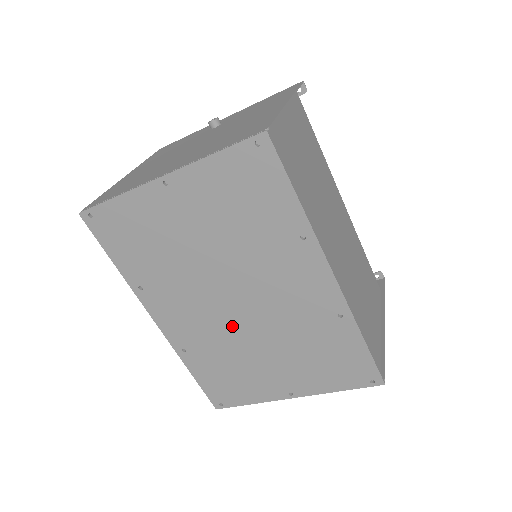
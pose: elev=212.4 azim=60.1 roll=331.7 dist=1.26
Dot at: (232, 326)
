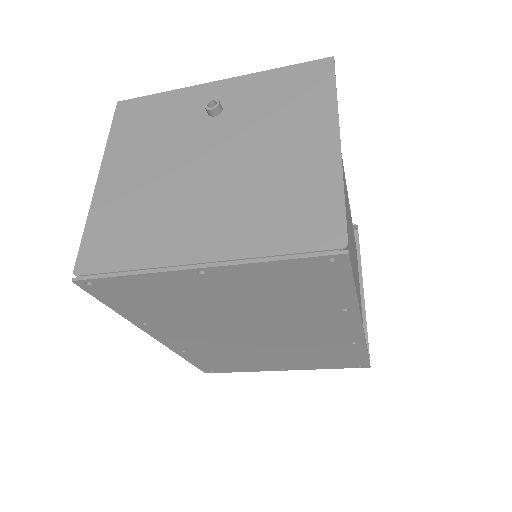
Dot at: (242, 343)
